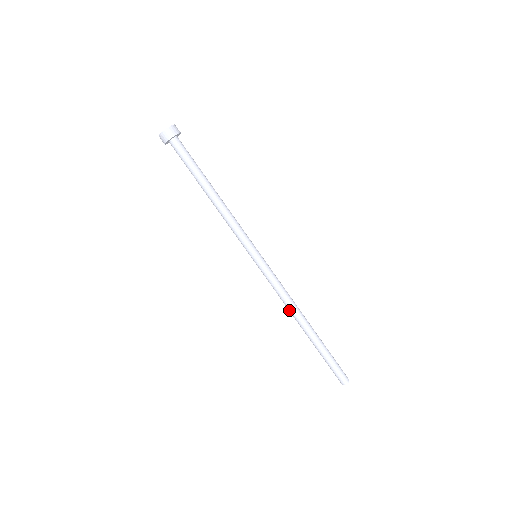
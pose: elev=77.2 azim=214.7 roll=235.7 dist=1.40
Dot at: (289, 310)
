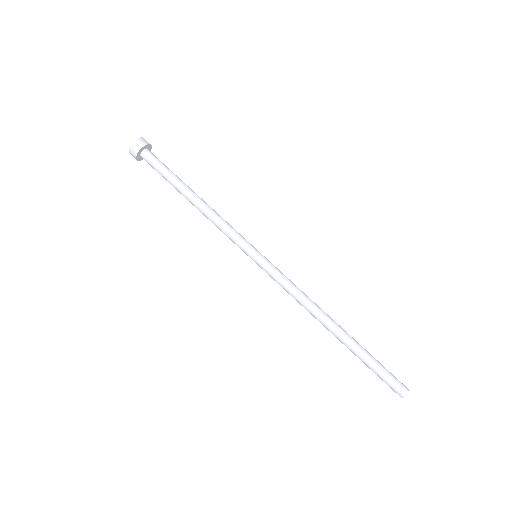
Dot at: (312, 309)
